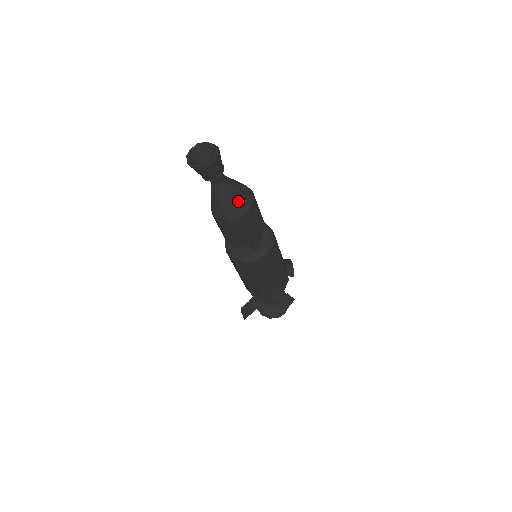
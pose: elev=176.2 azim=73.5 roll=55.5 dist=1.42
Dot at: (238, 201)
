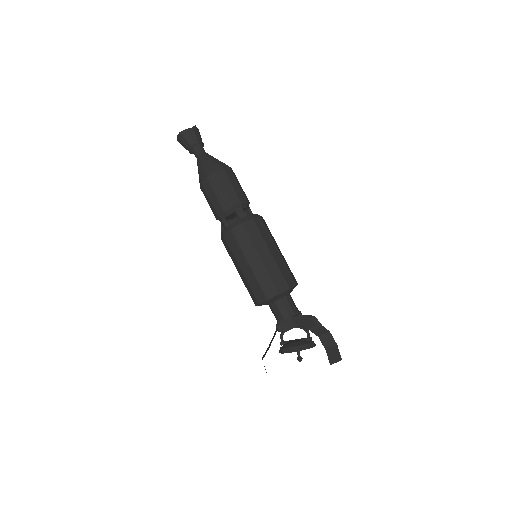
Dot at: (214, 162)
